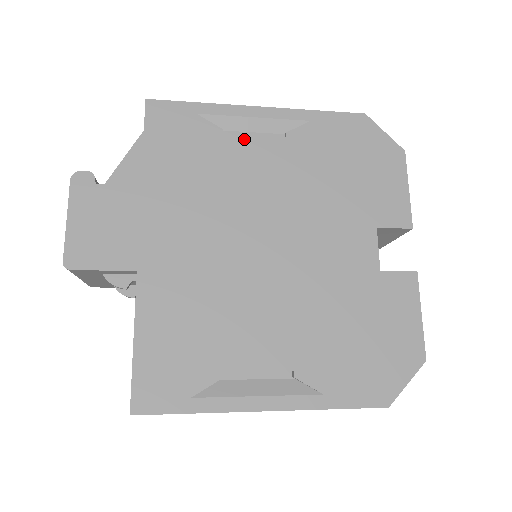
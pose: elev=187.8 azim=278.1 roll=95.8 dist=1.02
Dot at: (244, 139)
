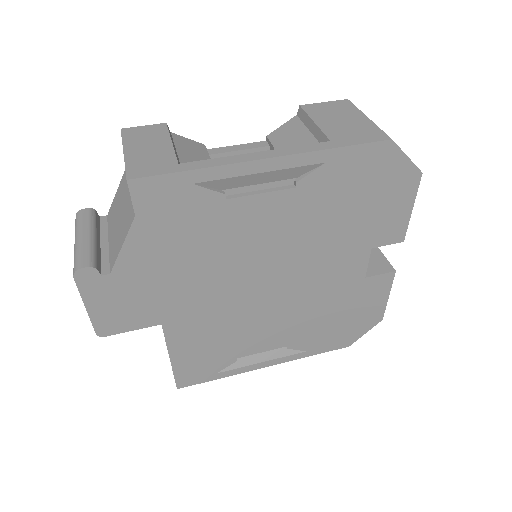
Dot at: (250, 200)
